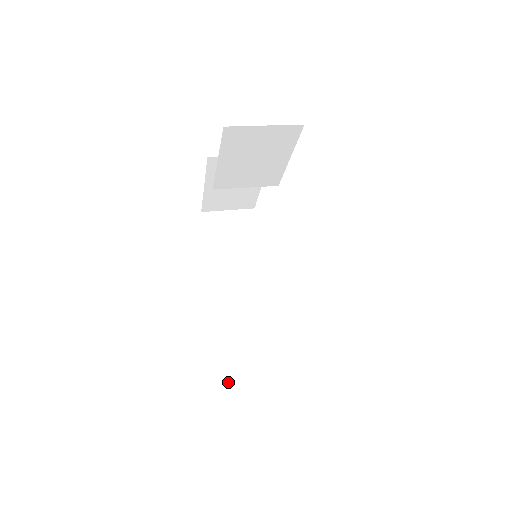
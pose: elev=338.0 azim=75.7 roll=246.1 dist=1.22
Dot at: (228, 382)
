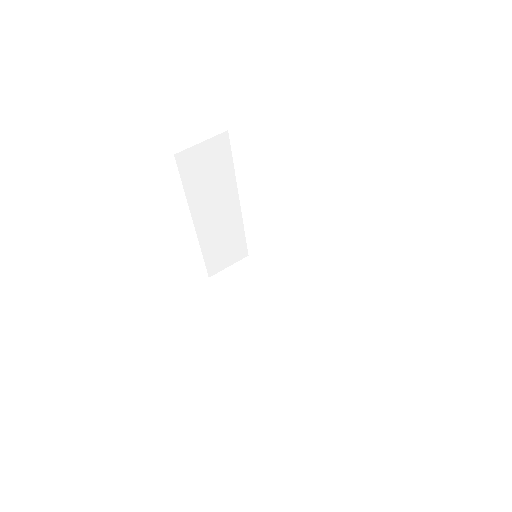
Dot at: (208, 275)
